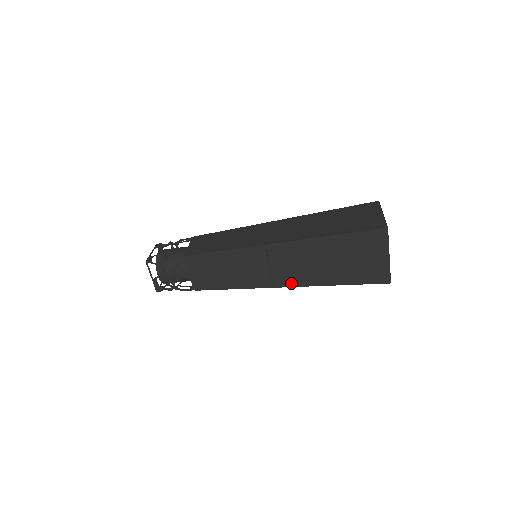
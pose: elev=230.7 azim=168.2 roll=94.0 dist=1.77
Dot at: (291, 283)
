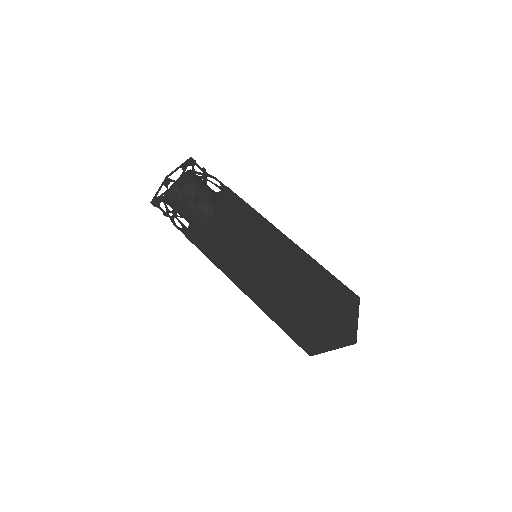
Dot at: (259, 302)
